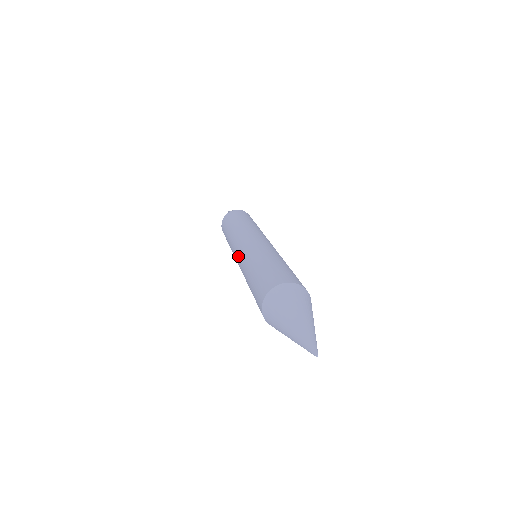
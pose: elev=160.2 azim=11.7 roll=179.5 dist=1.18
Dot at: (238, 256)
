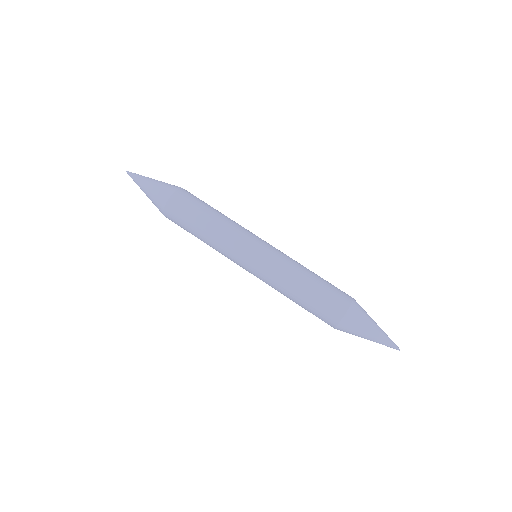
Dot at: occluded
